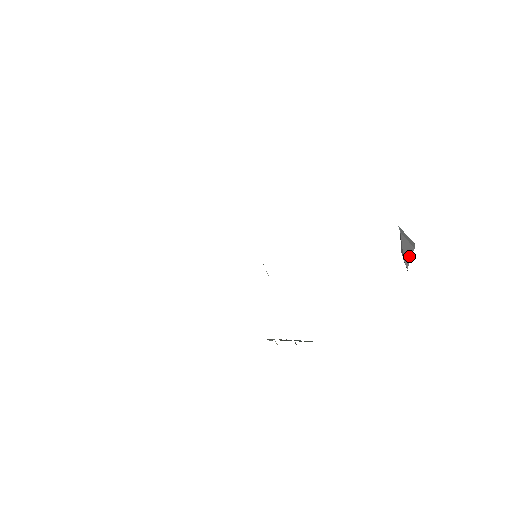
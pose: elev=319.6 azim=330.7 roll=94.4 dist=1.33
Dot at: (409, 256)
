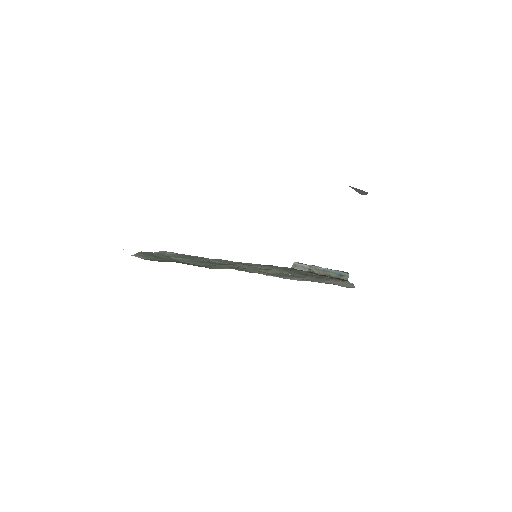
Dot at: (365, 194)
